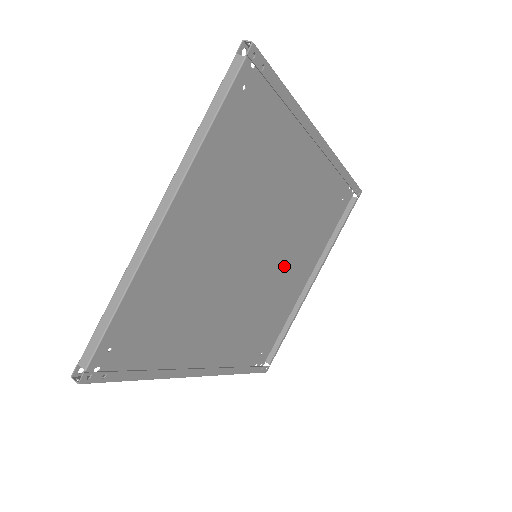
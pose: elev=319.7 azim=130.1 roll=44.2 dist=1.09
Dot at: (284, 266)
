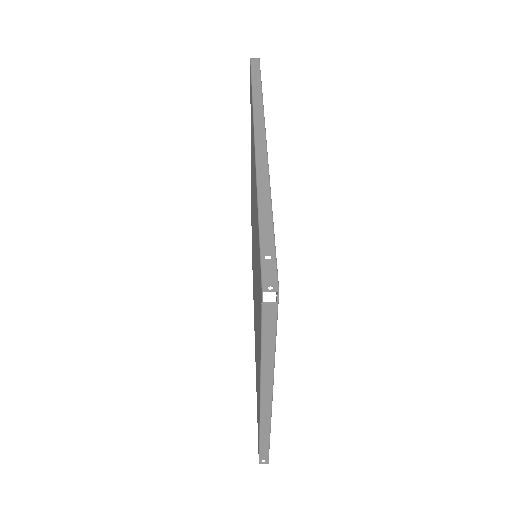
Dot at: occluded
